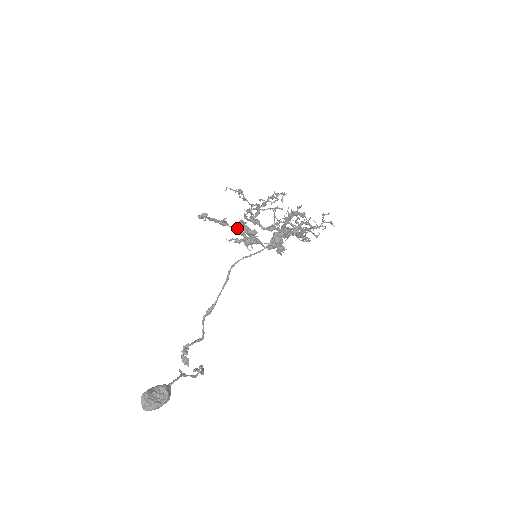
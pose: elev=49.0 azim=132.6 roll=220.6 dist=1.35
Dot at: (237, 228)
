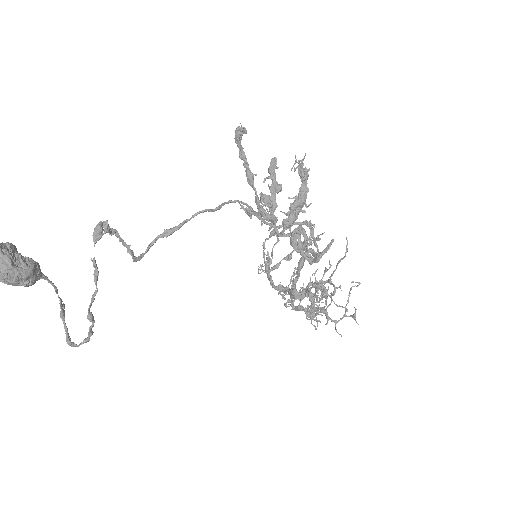
Dot at: occluded
